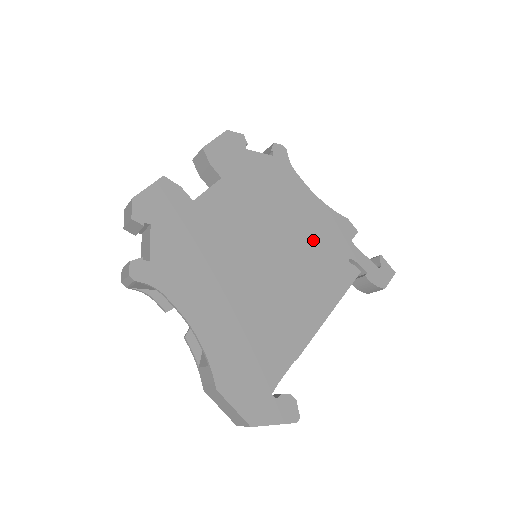
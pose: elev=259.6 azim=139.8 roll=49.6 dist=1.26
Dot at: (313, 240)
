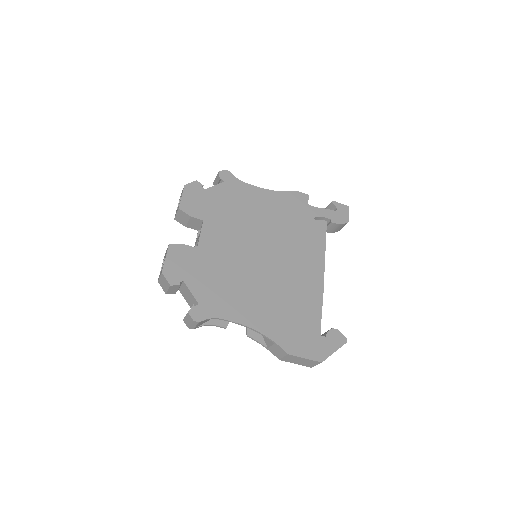
Dot at: (284, 221)
